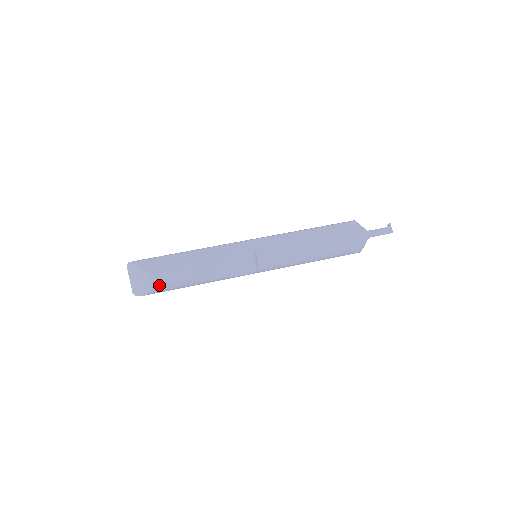
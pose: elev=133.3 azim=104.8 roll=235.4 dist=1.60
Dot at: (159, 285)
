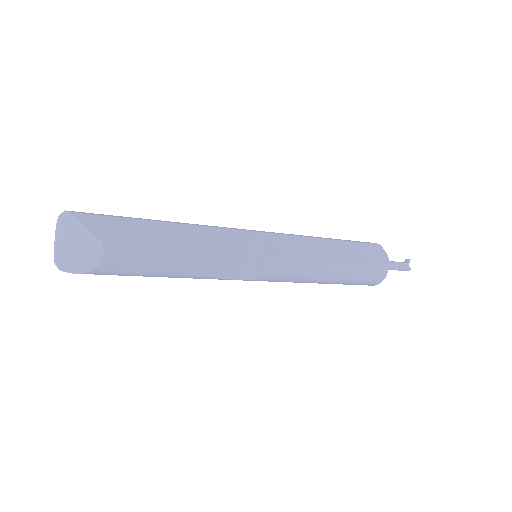
Dot at: (112, 265)
